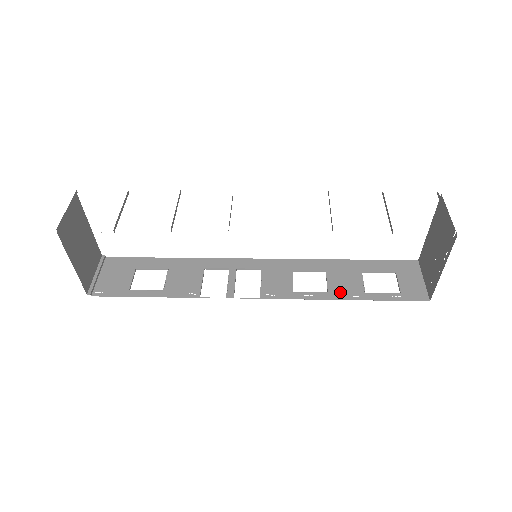
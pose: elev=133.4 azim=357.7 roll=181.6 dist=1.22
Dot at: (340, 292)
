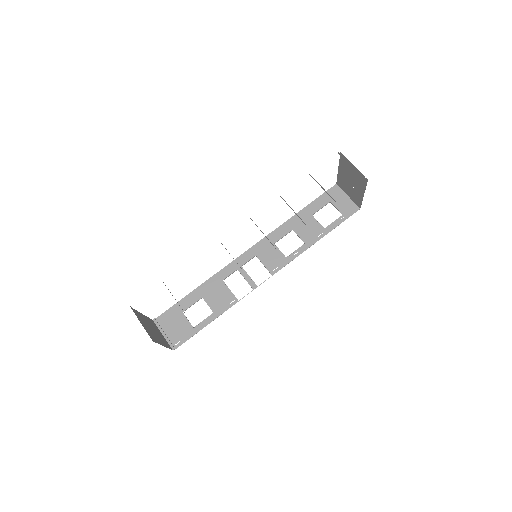
Dot at: (311, 238)
